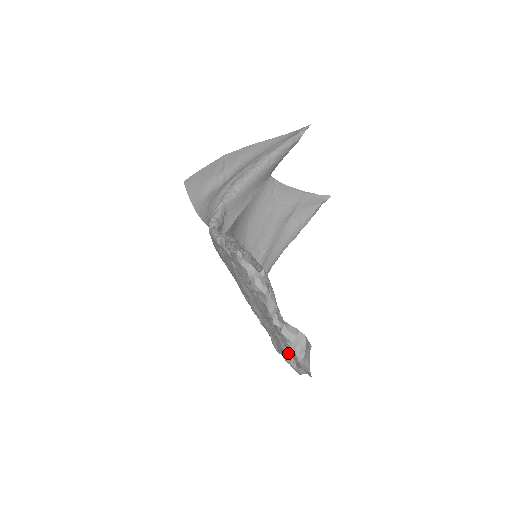
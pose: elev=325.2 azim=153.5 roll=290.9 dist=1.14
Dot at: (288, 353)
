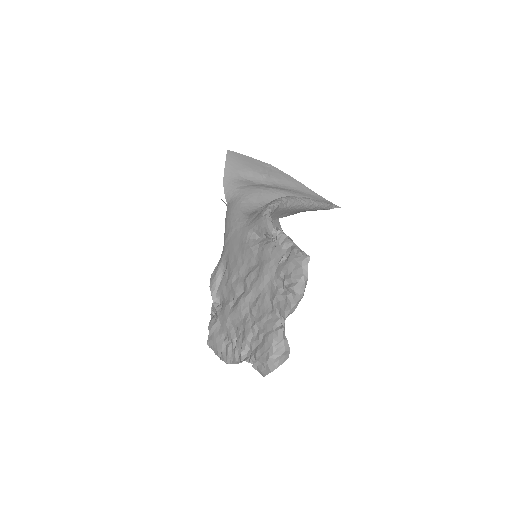
Dot at: (247, 344)
